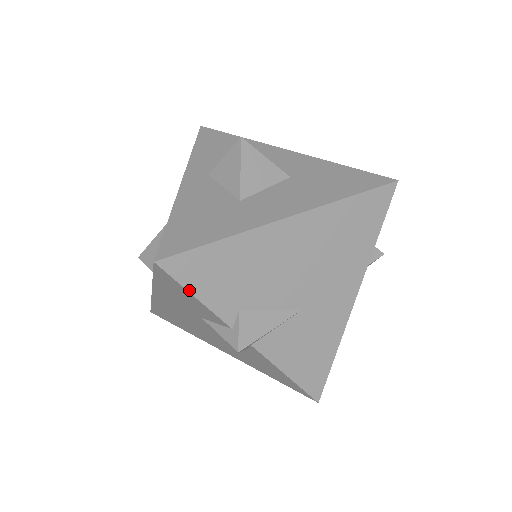
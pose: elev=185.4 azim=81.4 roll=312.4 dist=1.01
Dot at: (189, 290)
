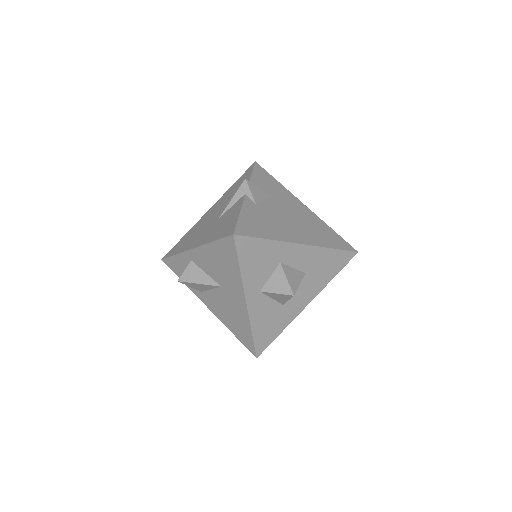
Dot at: occluded
